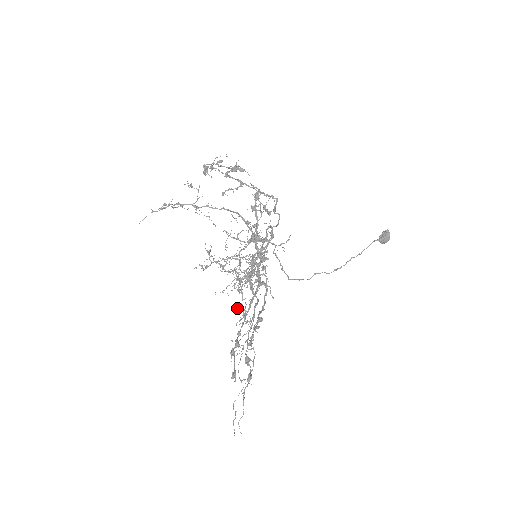
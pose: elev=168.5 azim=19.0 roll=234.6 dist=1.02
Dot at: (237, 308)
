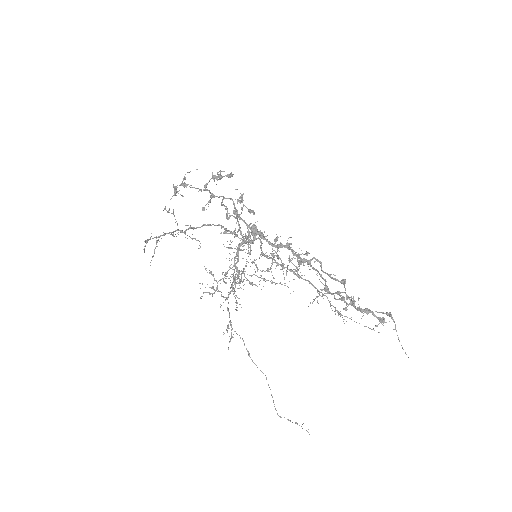
Dot at: occluded
